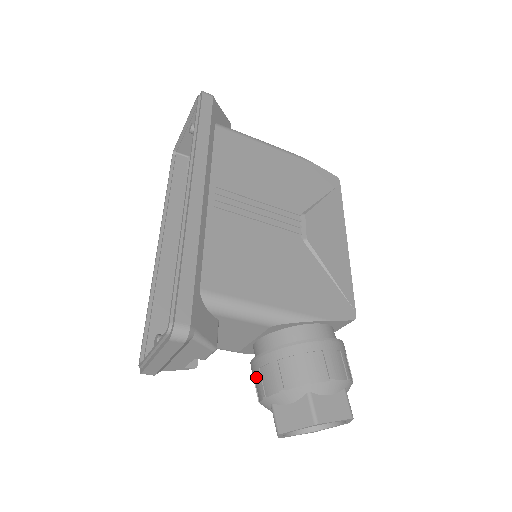
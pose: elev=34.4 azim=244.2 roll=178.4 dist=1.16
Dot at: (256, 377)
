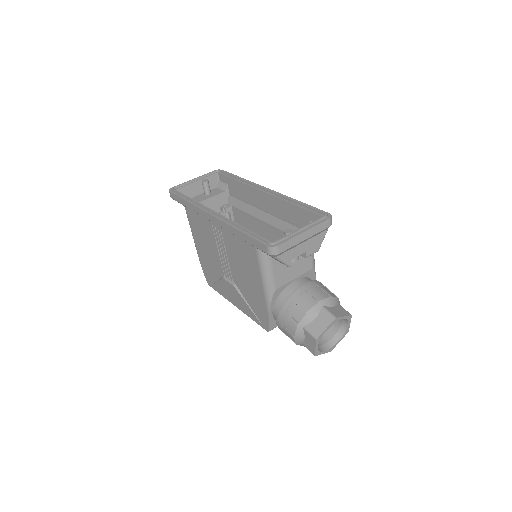
Dot at: (305, 295)
